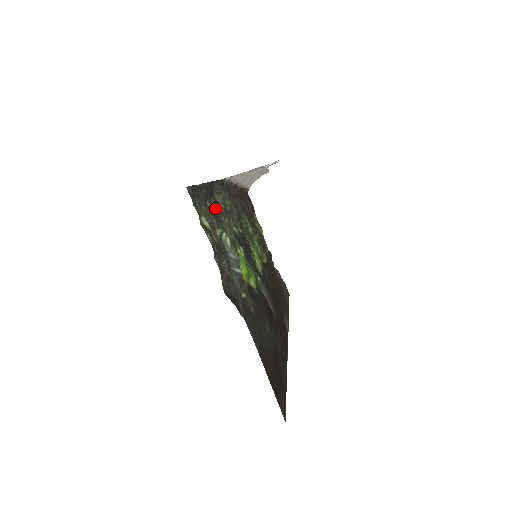
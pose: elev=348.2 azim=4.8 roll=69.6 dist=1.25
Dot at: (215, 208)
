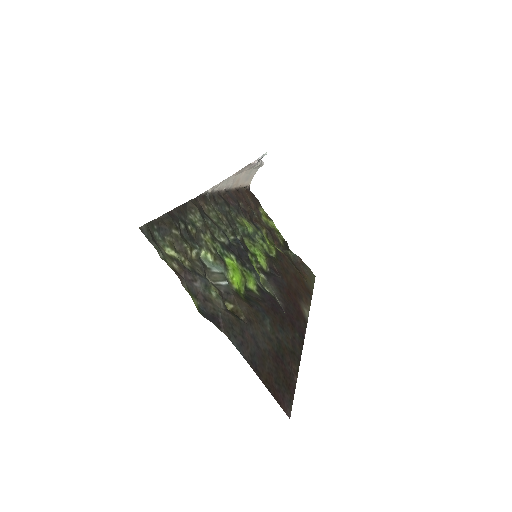
Dot at: (189, 229)
